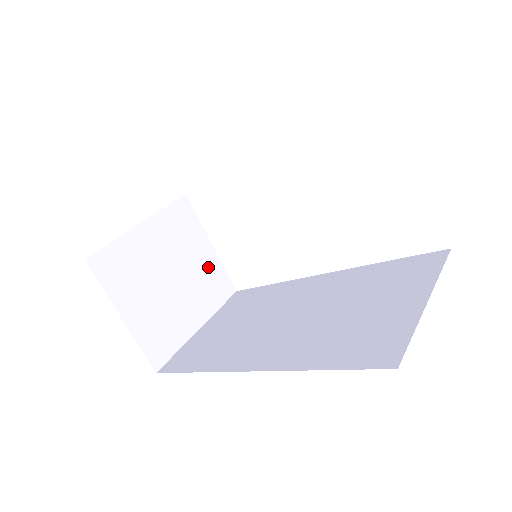
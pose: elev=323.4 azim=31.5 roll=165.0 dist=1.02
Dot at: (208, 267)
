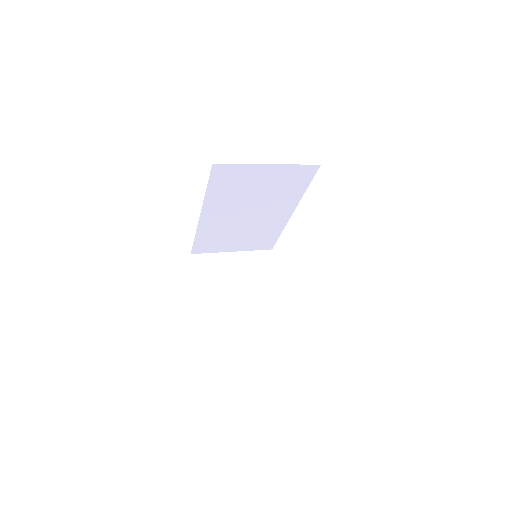
Dot at: (269, 296)
